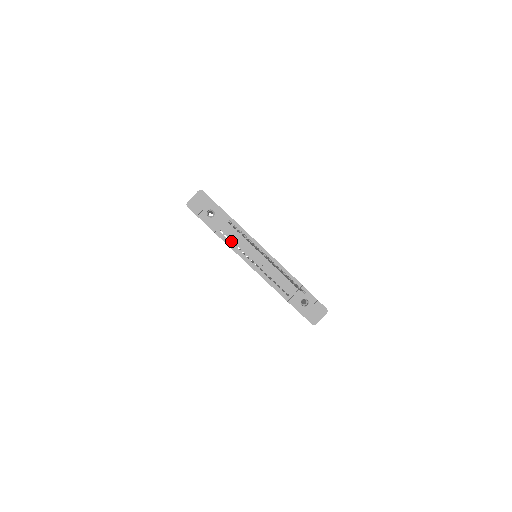
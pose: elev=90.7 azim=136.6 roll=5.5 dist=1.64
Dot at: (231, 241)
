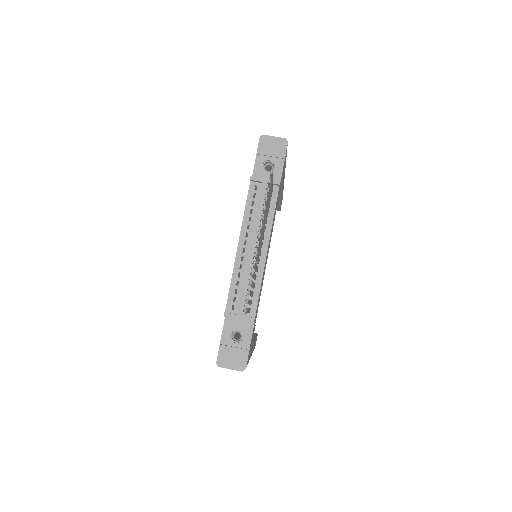
Dot at: occluded
